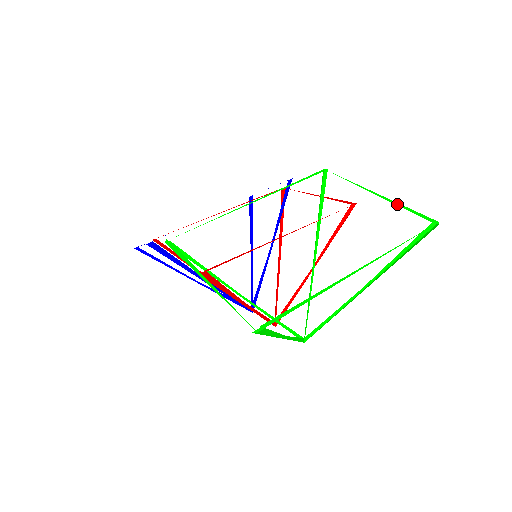
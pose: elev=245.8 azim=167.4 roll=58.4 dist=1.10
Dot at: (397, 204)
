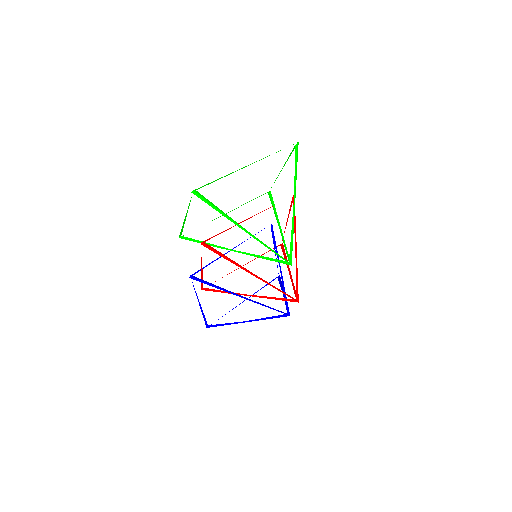
Dot at: (287, 159)
